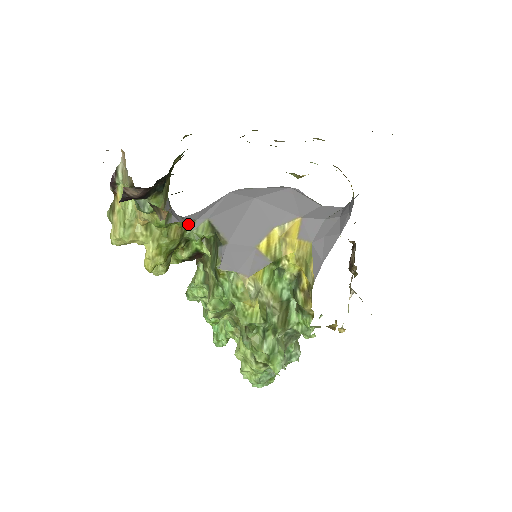
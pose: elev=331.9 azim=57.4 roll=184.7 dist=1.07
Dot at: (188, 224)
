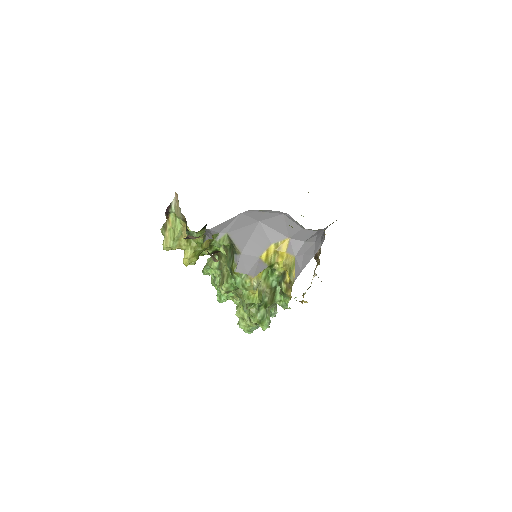
Dot at: (214, 237)
